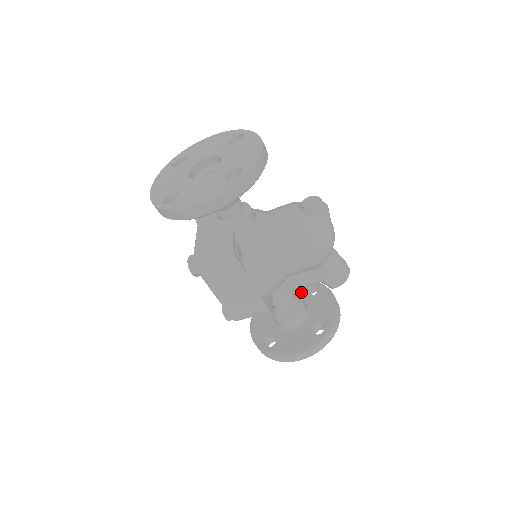
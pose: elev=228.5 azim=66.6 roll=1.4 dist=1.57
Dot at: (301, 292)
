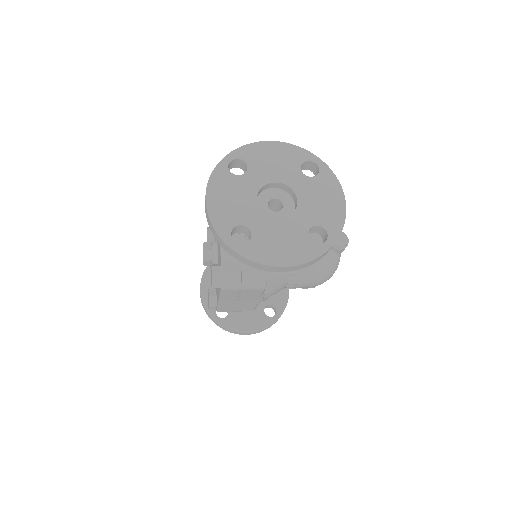
Dot at: occluded
